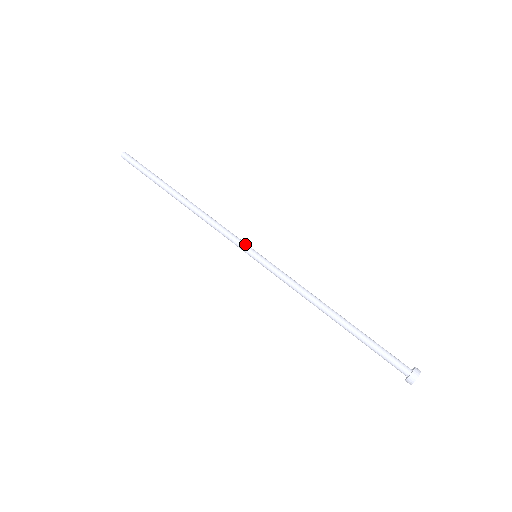
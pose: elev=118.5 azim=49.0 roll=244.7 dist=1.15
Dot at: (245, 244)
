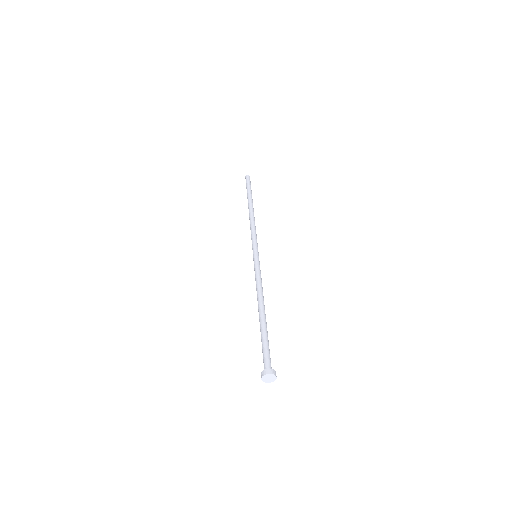
Dot at: (257, 246)
